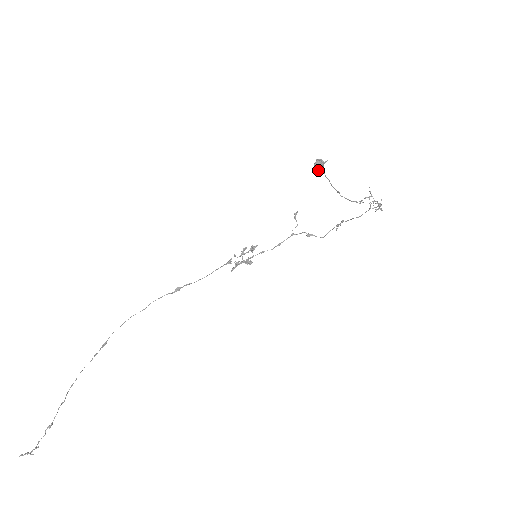
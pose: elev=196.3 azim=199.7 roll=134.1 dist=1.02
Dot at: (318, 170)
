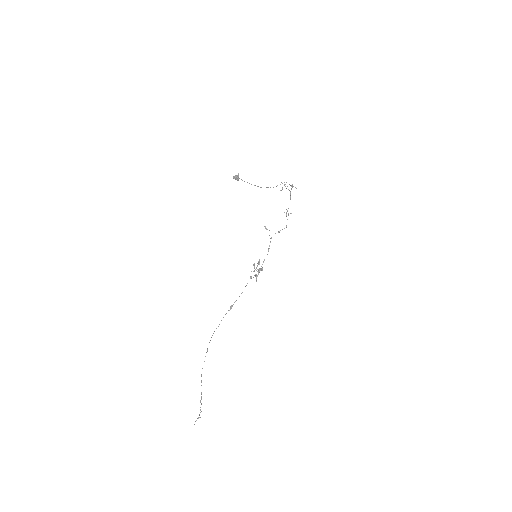
Dot at: (237, 180)
